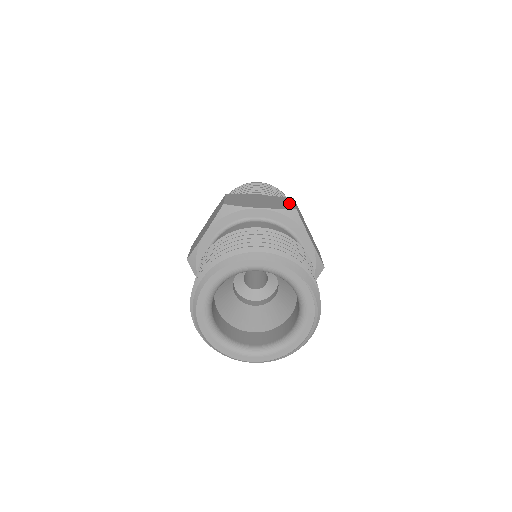
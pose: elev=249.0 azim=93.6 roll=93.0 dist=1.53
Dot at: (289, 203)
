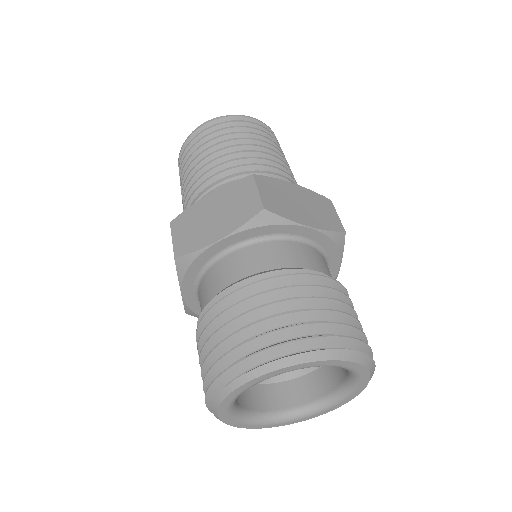
Dot at: (333, 215)
